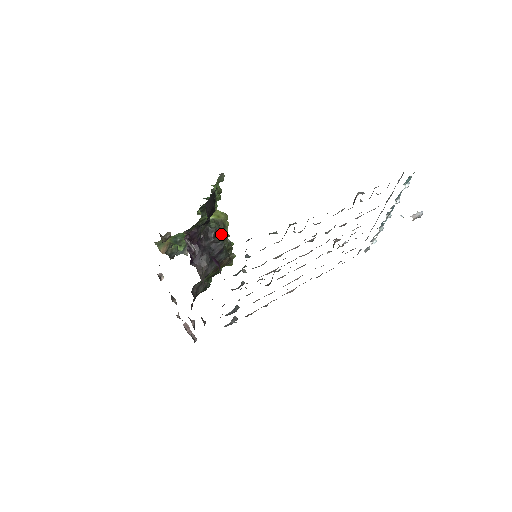
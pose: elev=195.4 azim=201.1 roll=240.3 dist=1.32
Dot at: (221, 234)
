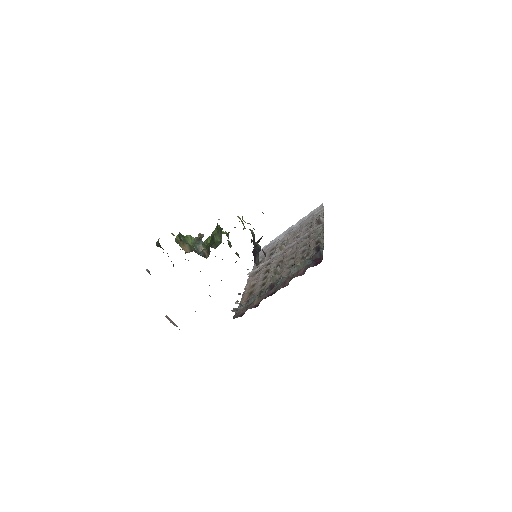
Dot at: (251, 239)
